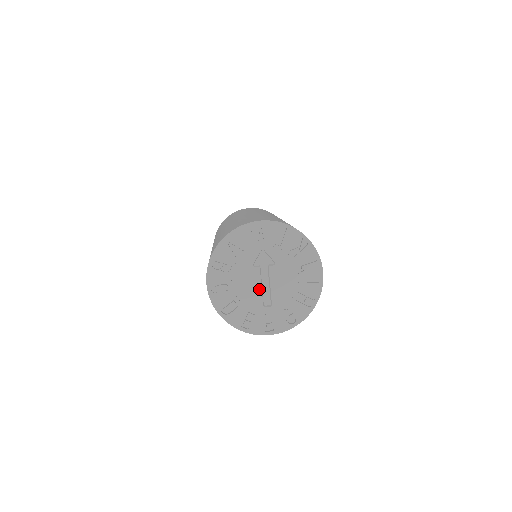
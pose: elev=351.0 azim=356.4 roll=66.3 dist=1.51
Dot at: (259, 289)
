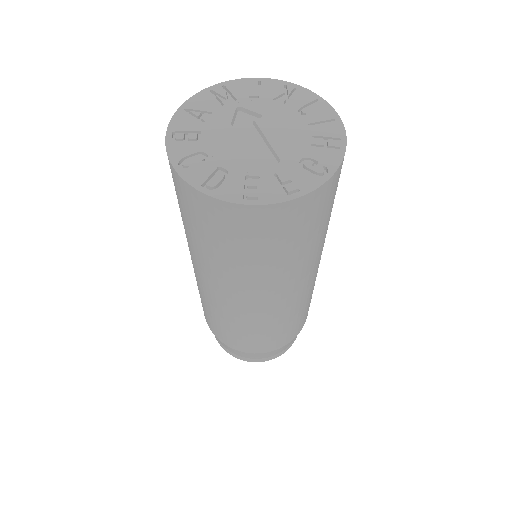
Dot at: (252, 147)
